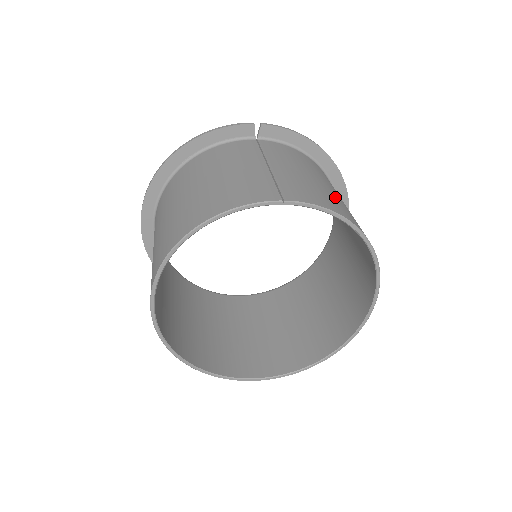
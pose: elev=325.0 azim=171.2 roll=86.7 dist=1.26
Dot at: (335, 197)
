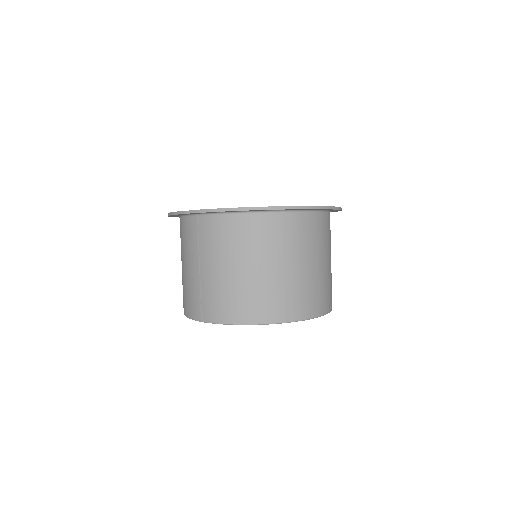
Dot at: (245, 289)
